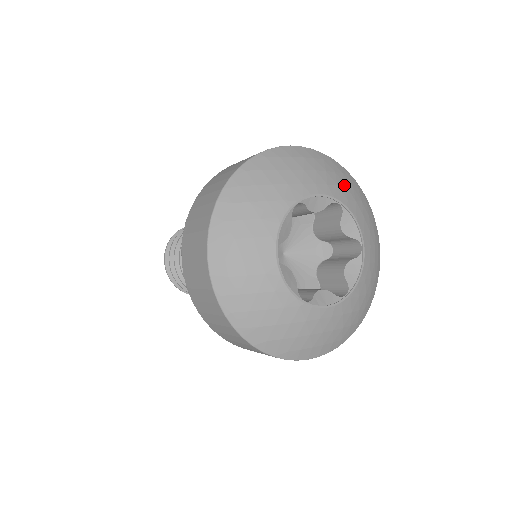
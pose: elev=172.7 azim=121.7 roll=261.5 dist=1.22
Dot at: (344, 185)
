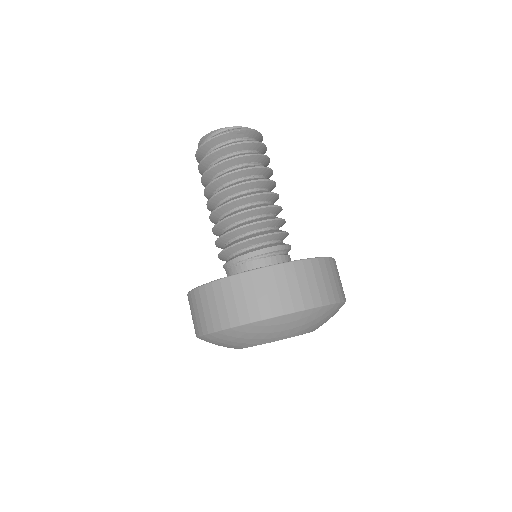
Dot at: (316, 323)
